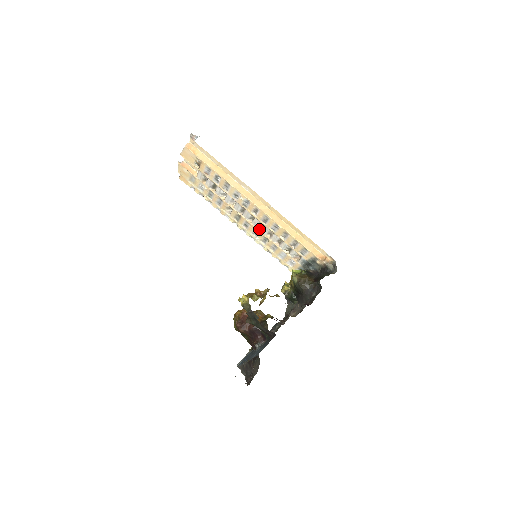
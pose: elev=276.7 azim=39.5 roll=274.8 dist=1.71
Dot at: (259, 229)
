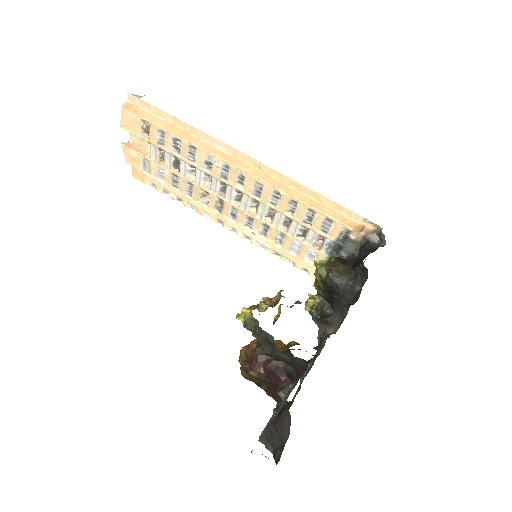
Dot at: (253, 213)
